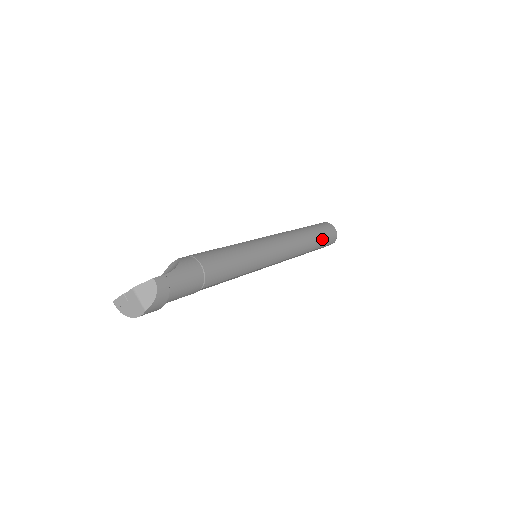
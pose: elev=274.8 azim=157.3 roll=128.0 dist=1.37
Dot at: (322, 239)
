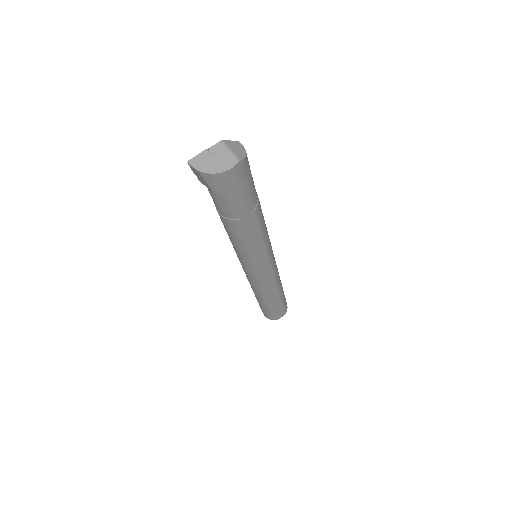
Dot at: occluded
